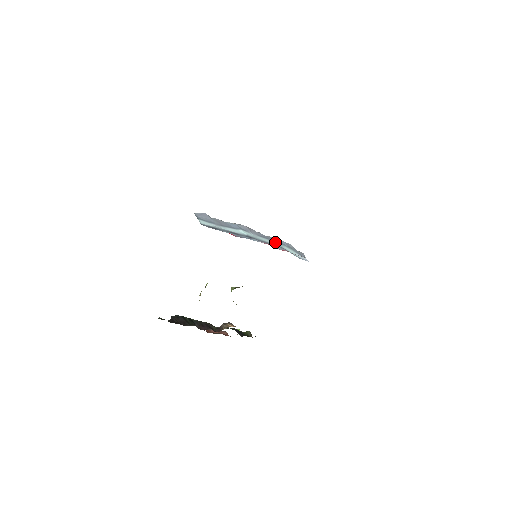
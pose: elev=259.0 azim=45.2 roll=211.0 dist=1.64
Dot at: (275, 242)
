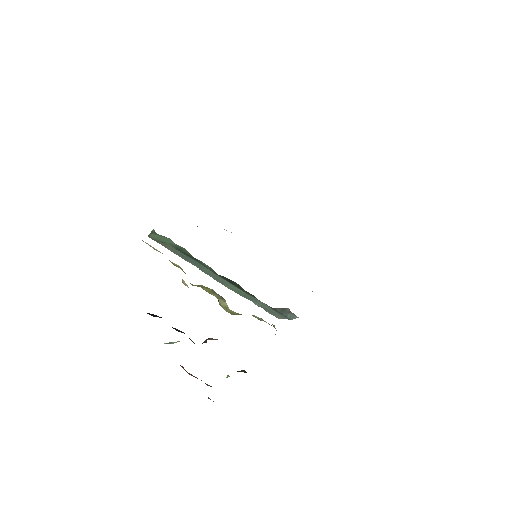
Dot at: occluded
